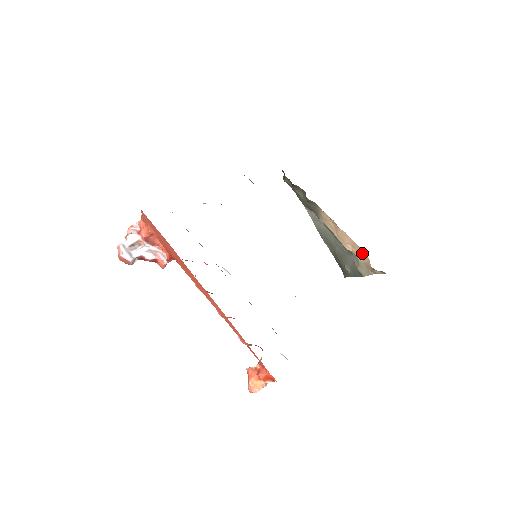
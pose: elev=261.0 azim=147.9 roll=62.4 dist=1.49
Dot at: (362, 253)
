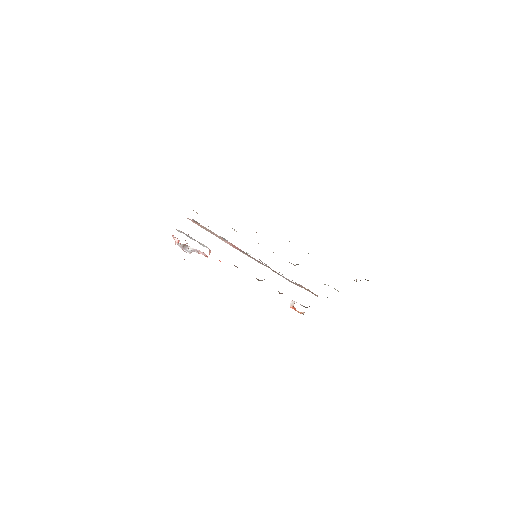
Dot at: occluded
